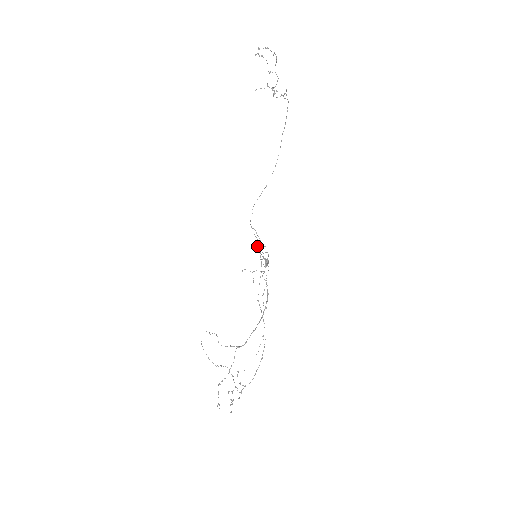
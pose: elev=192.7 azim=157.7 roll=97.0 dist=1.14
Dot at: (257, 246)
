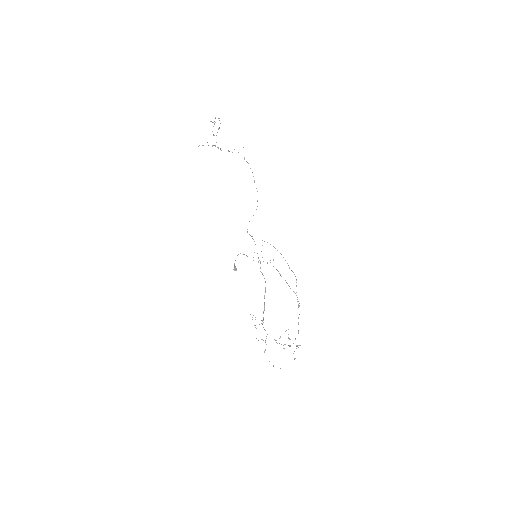
Dot at: occluded
